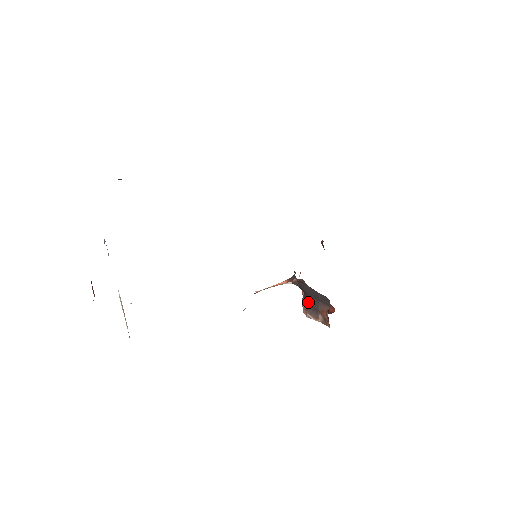
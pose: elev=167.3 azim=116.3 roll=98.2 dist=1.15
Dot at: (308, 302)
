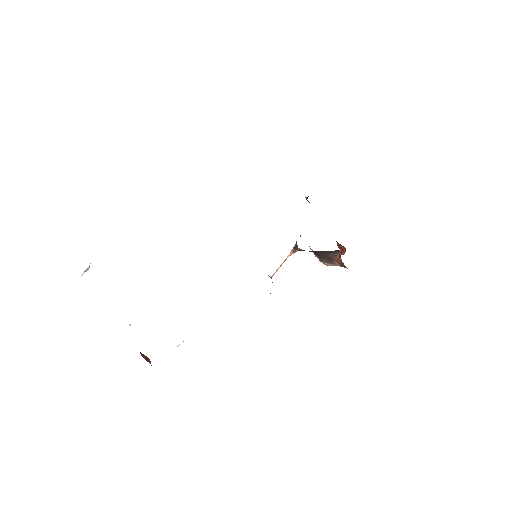
Dot at: (319, 256)
